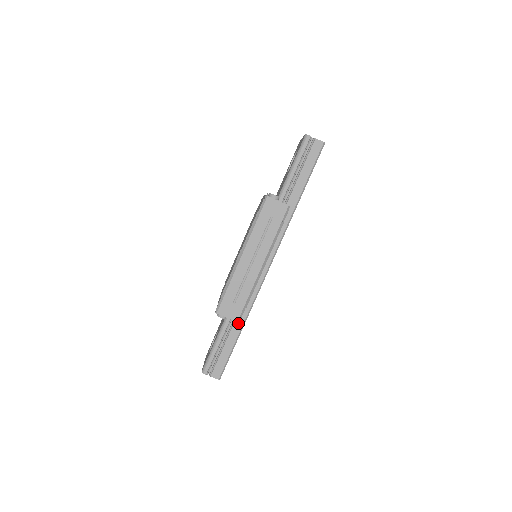
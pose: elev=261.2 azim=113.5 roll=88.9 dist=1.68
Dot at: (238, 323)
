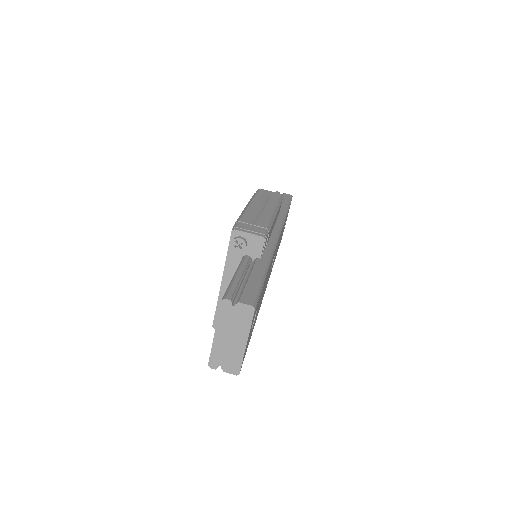
Dot at: (261, 262)
